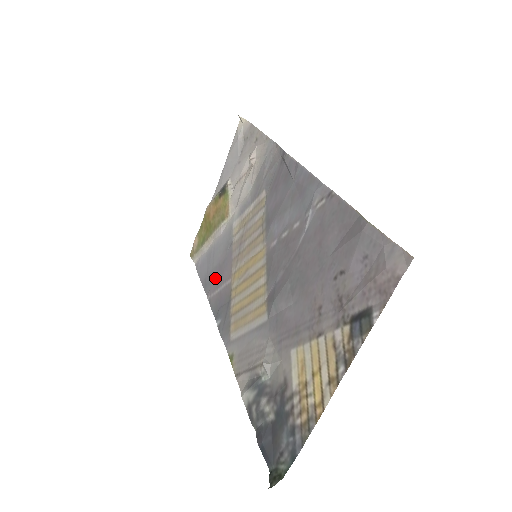
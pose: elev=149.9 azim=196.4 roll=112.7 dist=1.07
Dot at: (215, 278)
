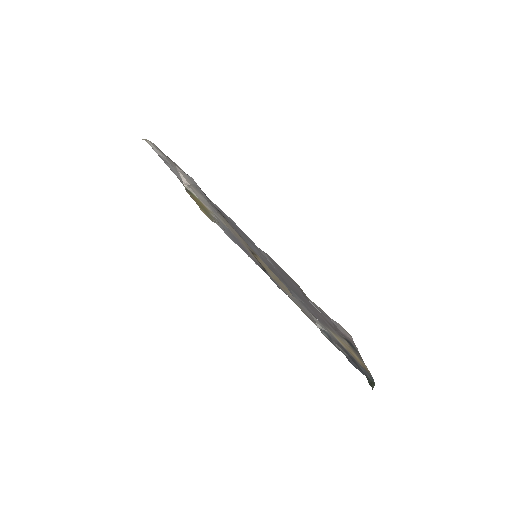
Dot at: (242, 248)
